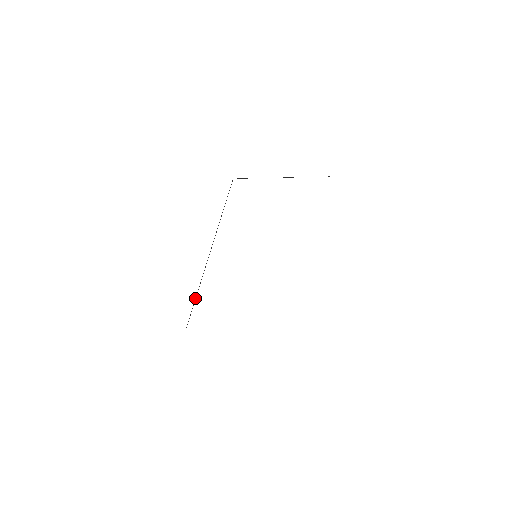
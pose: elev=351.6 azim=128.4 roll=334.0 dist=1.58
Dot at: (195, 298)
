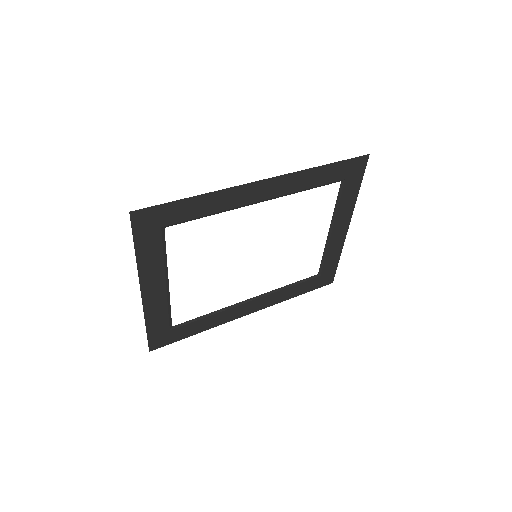
Dot at: (203, 316)
